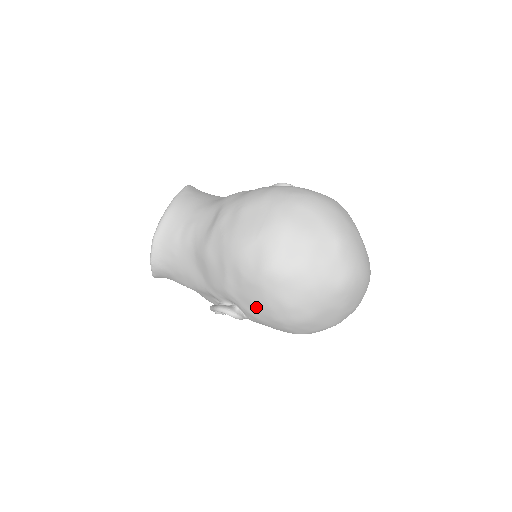
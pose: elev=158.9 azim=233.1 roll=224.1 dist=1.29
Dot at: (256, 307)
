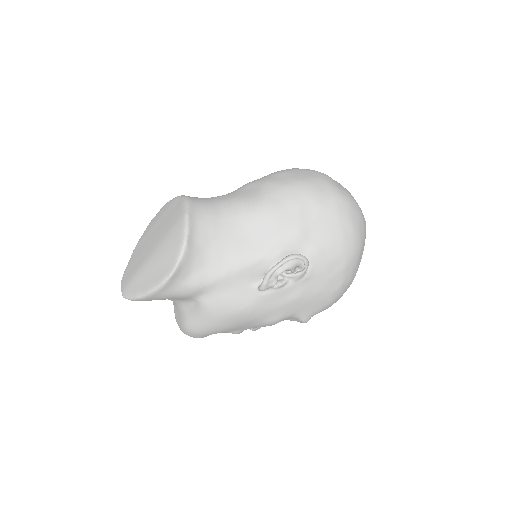
Dot at: (329, 239)
